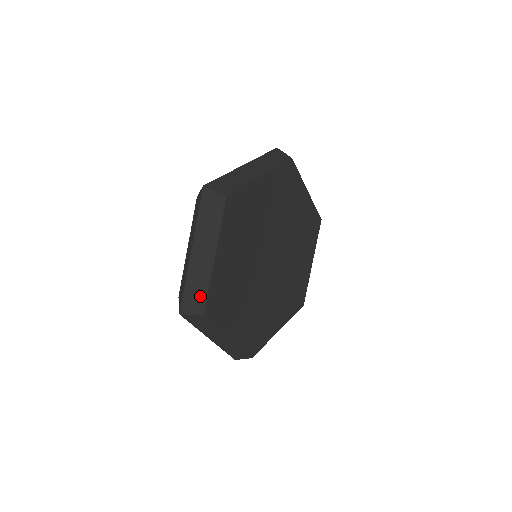
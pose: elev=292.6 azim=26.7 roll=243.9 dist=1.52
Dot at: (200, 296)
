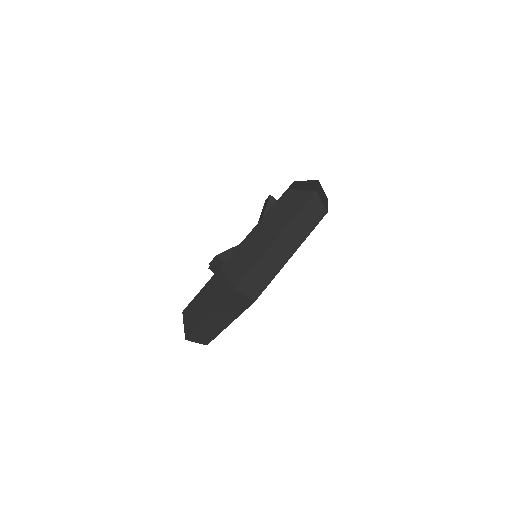
Dot at: (207, 338)
